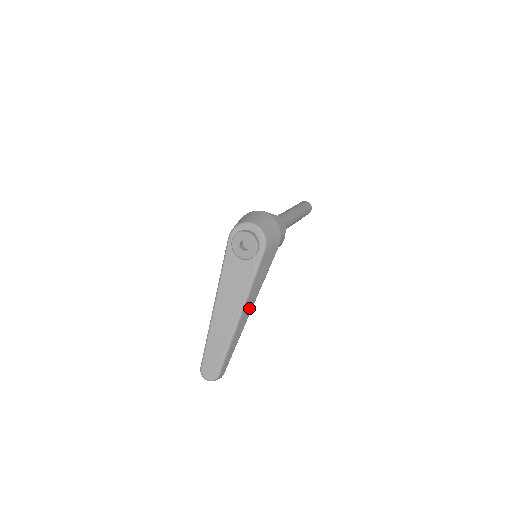
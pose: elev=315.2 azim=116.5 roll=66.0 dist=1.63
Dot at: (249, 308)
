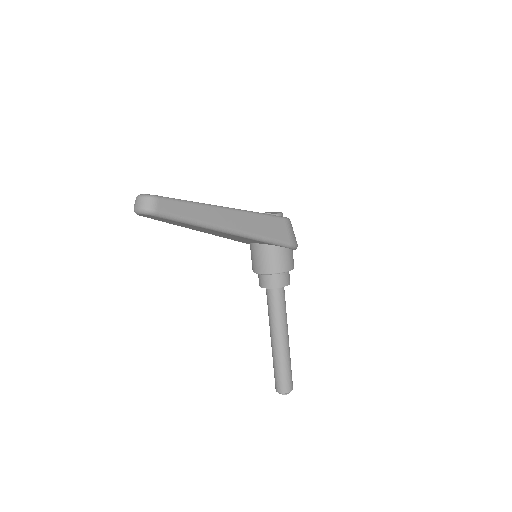
Dot at: (235, 223)
